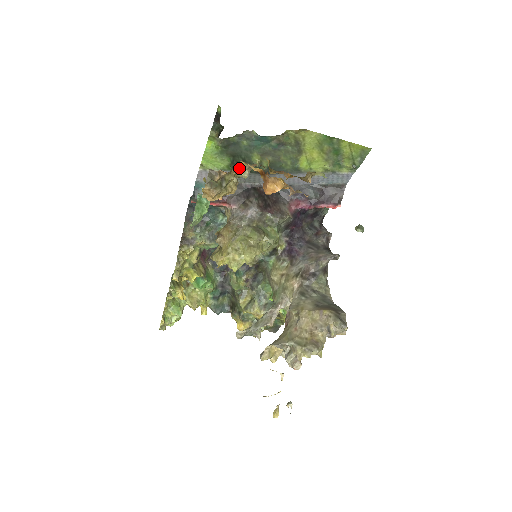
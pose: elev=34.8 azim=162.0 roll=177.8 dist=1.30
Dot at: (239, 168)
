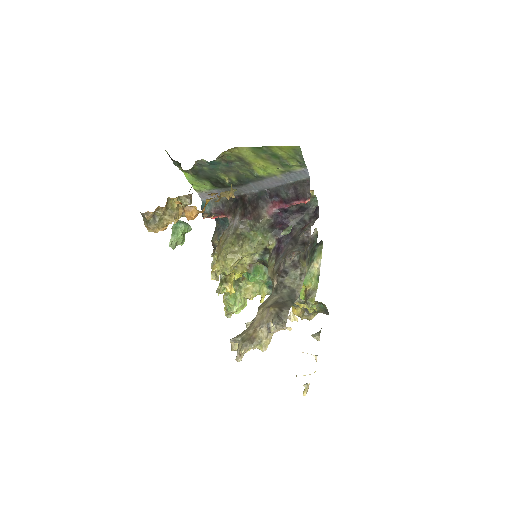
Dot at: (180, 199)
